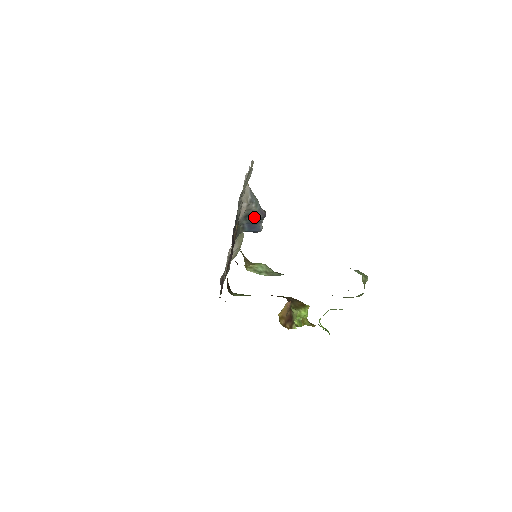
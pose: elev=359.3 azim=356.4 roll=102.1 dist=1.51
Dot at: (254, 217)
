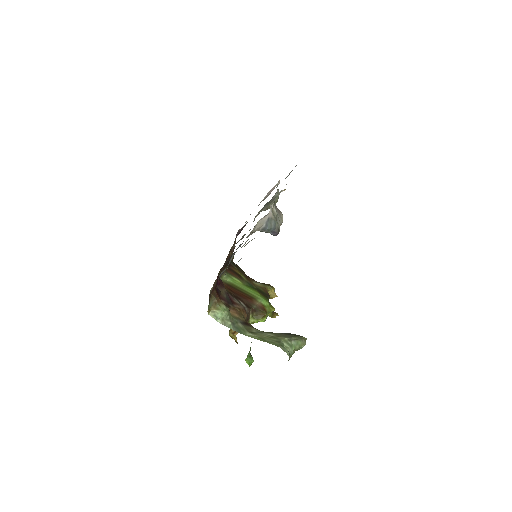
Dot at: occluded
